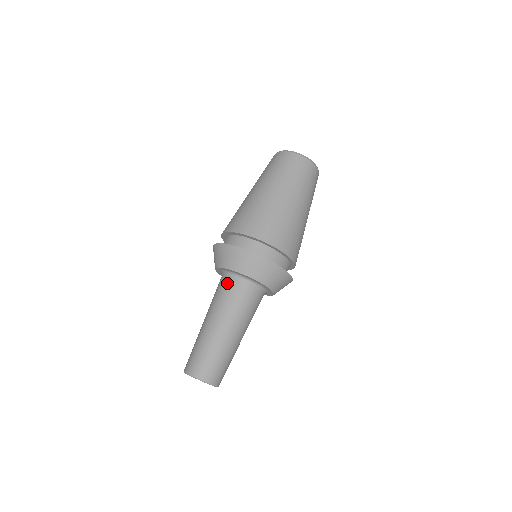
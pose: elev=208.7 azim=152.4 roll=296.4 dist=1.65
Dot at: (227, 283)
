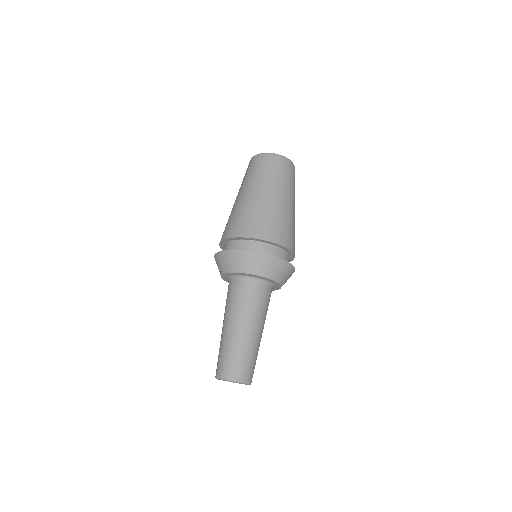
Dot at: occluded
